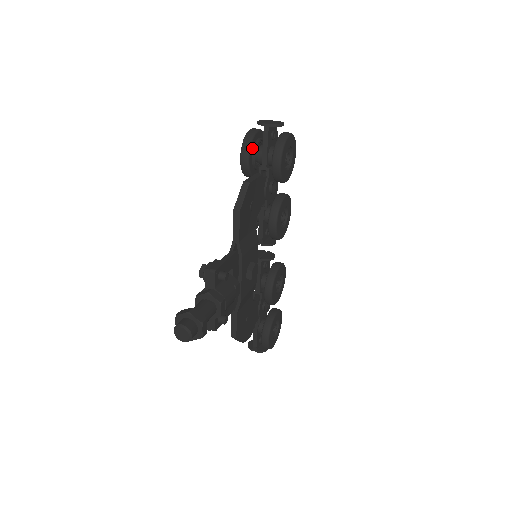
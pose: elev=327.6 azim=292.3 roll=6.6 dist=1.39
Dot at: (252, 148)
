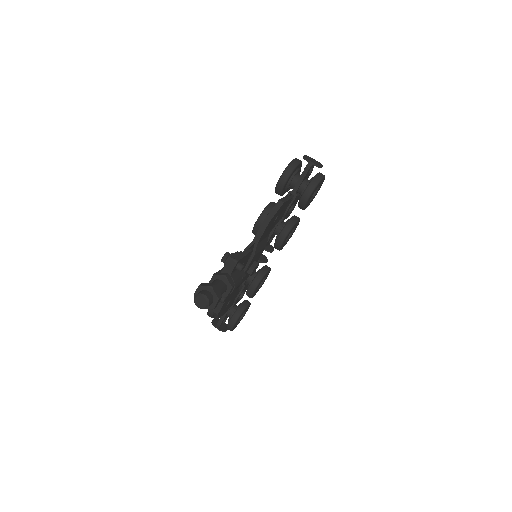
Dot at: (292, 174)
